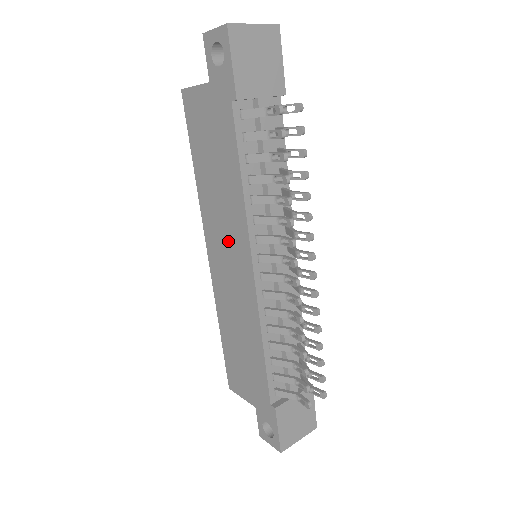
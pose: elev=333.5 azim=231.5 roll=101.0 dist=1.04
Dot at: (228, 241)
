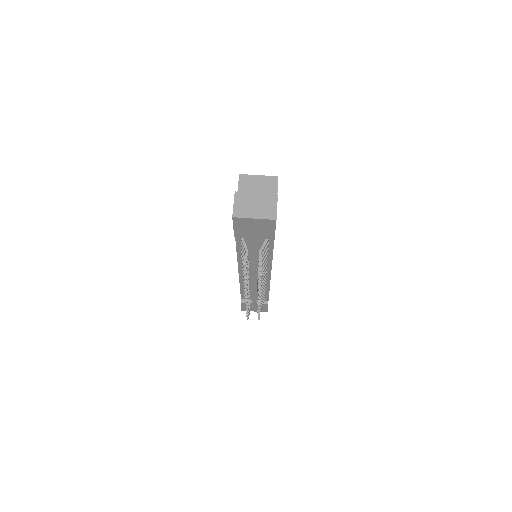
Dot at: occluded
